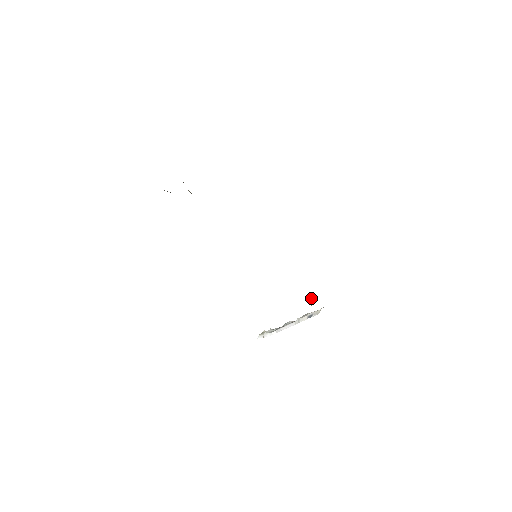
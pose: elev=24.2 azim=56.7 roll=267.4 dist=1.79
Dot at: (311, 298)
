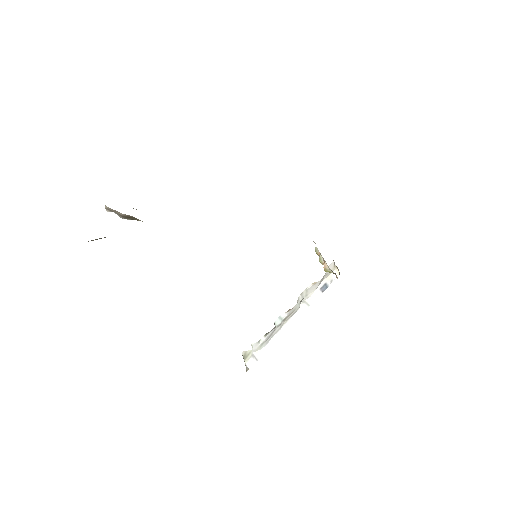
Dot at: (325, 264)
